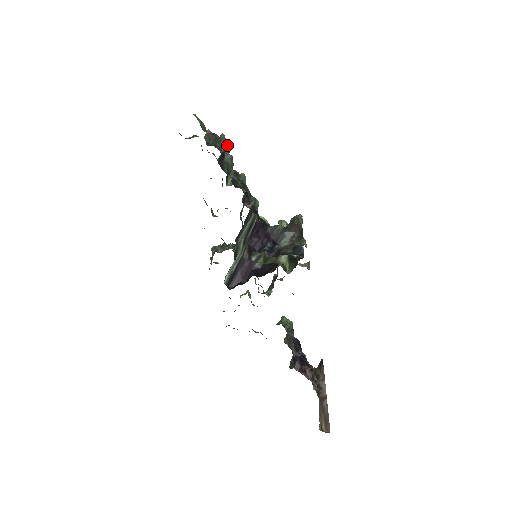
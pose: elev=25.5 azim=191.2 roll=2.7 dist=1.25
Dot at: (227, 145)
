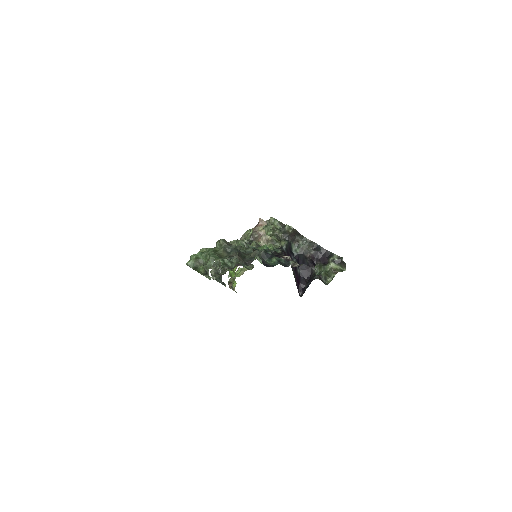
Dot at: (226, 241)
